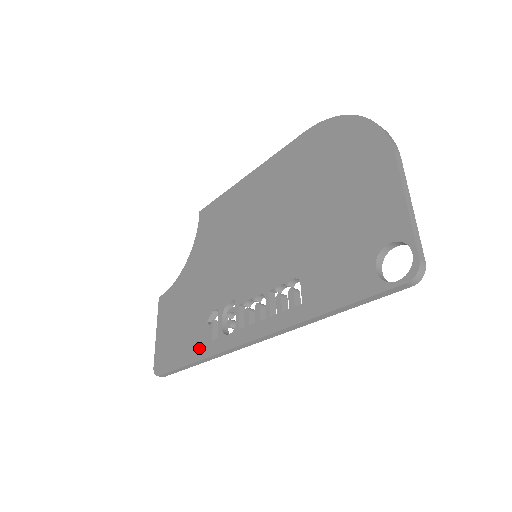
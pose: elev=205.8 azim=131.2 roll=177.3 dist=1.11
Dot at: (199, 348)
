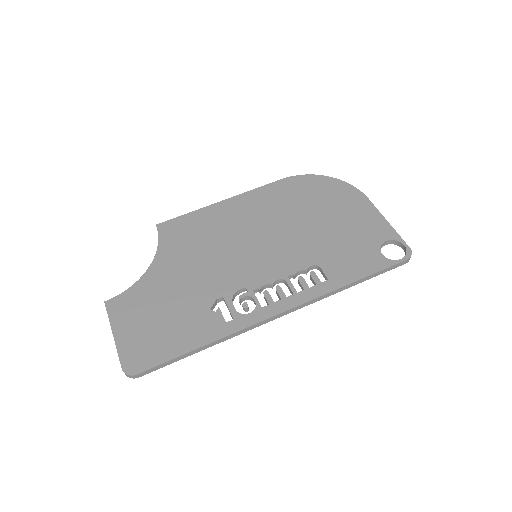
Dot at: (207, 332)
